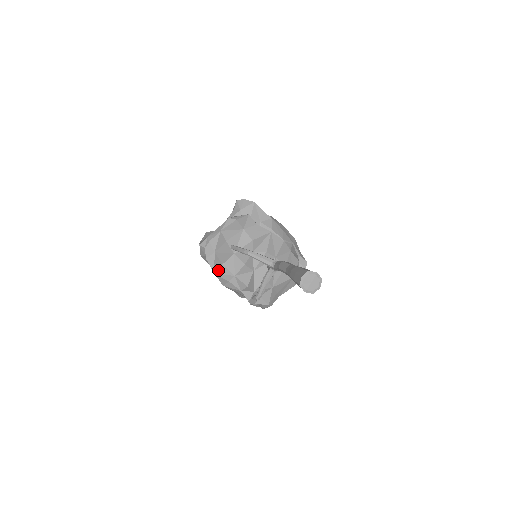
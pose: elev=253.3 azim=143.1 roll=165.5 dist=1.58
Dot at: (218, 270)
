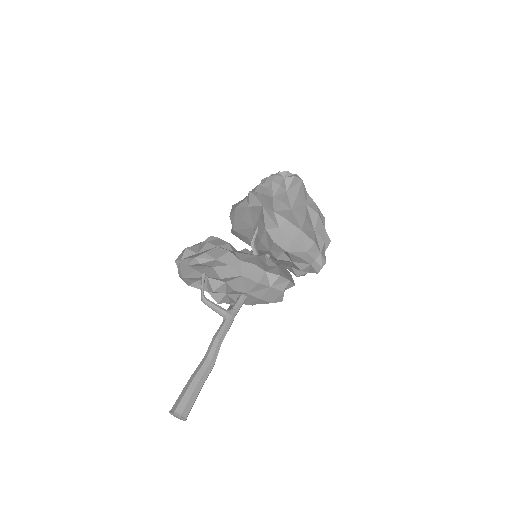
Dot at: (192, 284)
